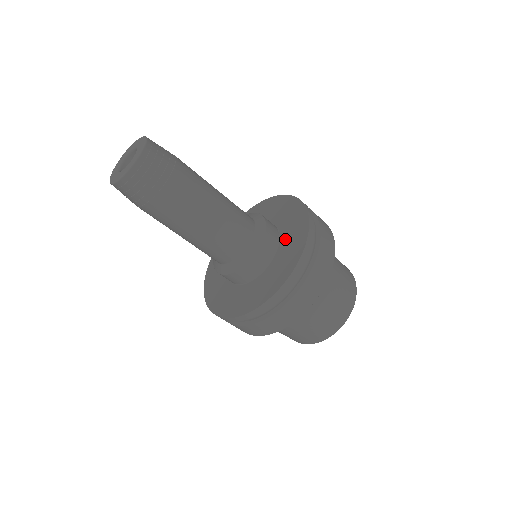
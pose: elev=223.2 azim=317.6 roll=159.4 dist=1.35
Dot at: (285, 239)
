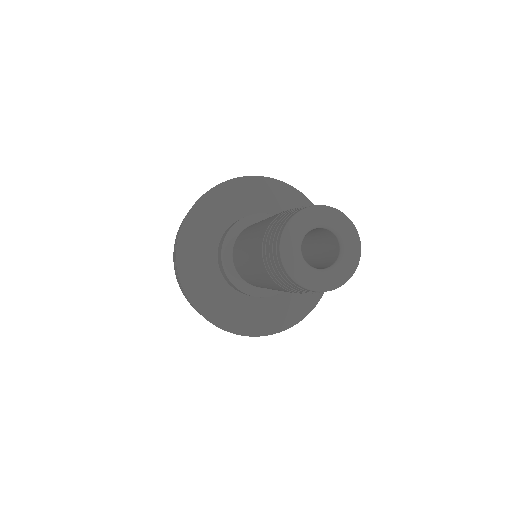
Dot at: occluded
